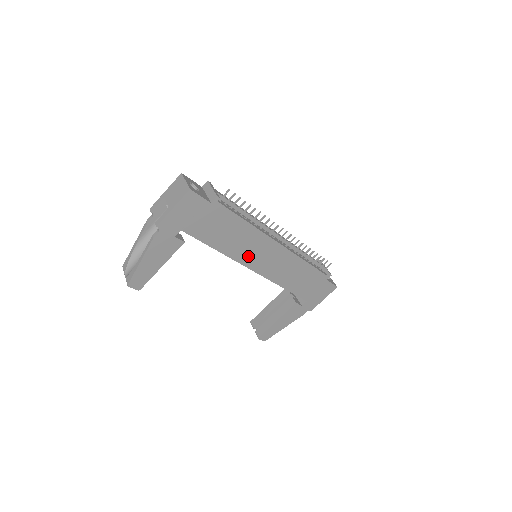
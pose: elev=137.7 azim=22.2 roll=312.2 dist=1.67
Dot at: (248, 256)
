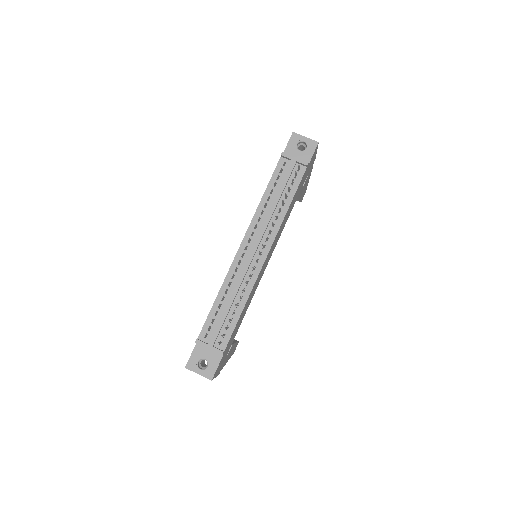
Dot at: (259, 280)
